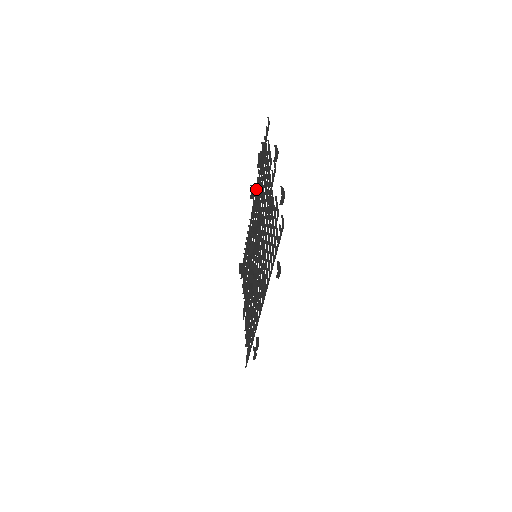
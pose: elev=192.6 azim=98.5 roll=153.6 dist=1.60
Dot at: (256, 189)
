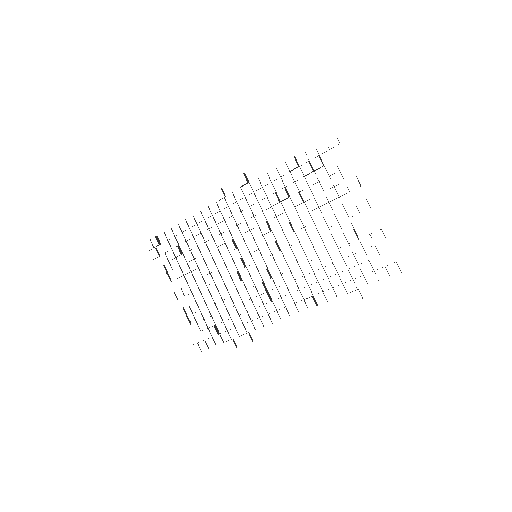
Dot at: occluded
